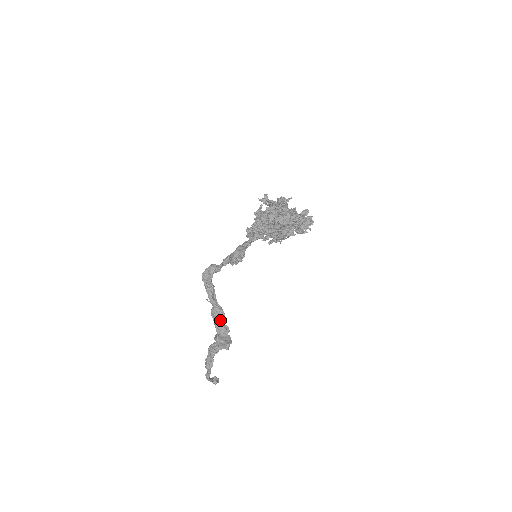
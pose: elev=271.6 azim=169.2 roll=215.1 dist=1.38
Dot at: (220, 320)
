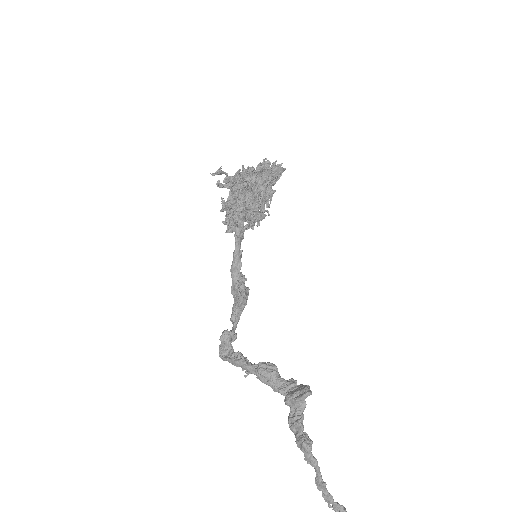
Dot at: (275, 374)
